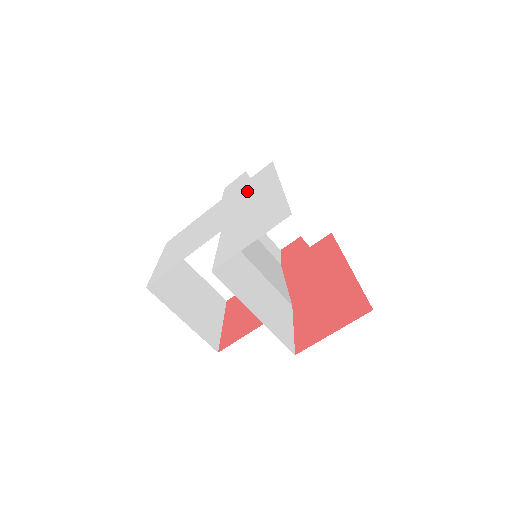
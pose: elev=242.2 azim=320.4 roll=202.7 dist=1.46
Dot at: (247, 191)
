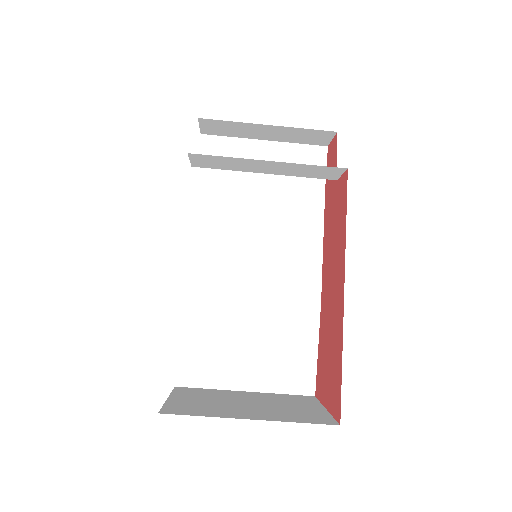
Dot at: occluded
